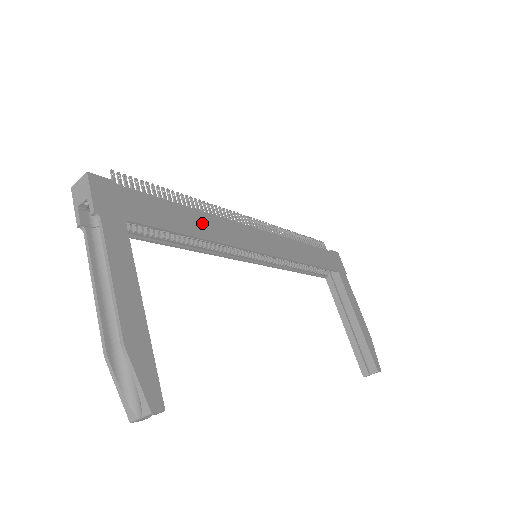
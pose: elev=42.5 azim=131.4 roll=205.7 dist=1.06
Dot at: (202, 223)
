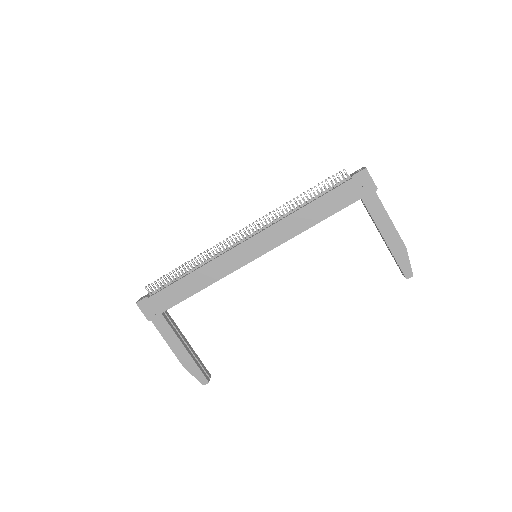
Dot at: (202, 277)
